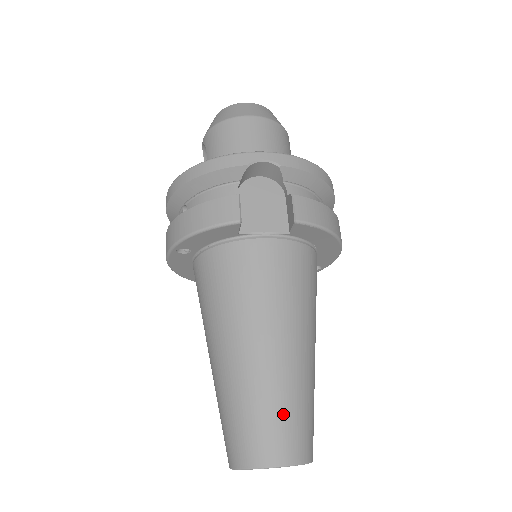
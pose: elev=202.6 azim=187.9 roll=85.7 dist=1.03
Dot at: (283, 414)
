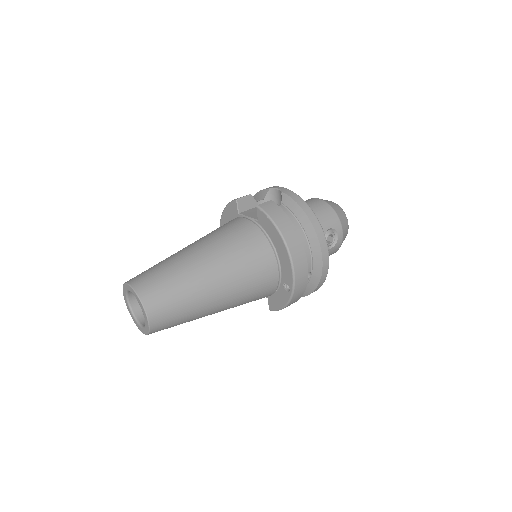
Dot at: (158, 271)
